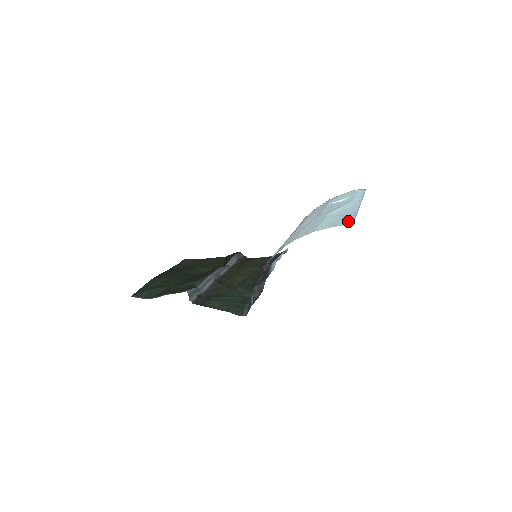
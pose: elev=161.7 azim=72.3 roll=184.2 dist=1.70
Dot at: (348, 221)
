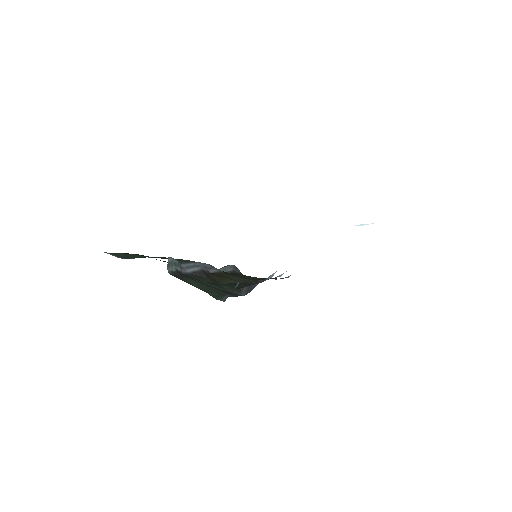
Dot at: occluded
